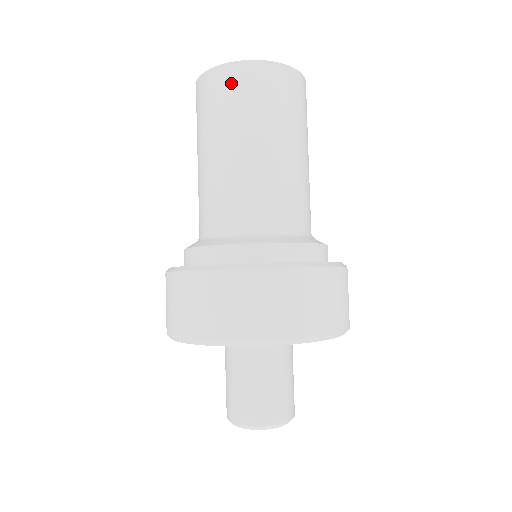
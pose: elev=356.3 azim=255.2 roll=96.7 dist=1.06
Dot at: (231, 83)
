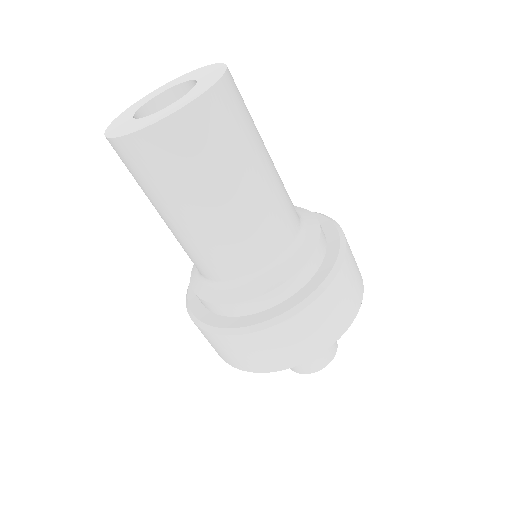
Dot at: (120, 158)
